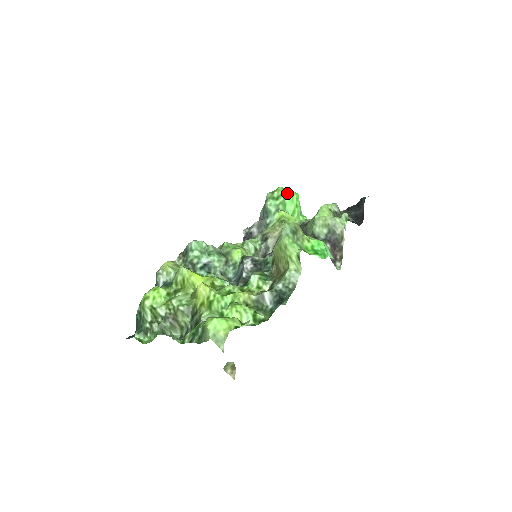
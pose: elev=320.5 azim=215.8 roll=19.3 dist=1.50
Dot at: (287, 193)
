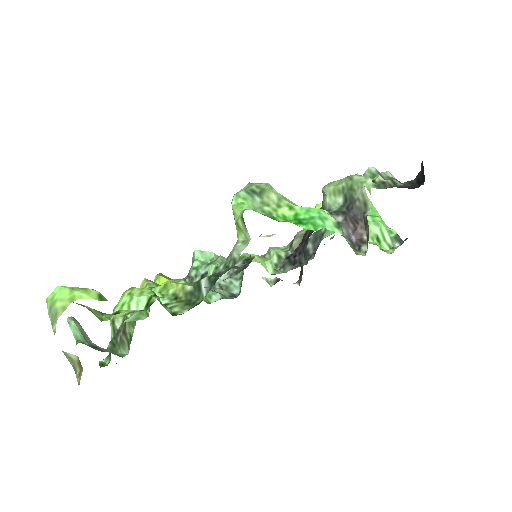
Dot at: occluded
